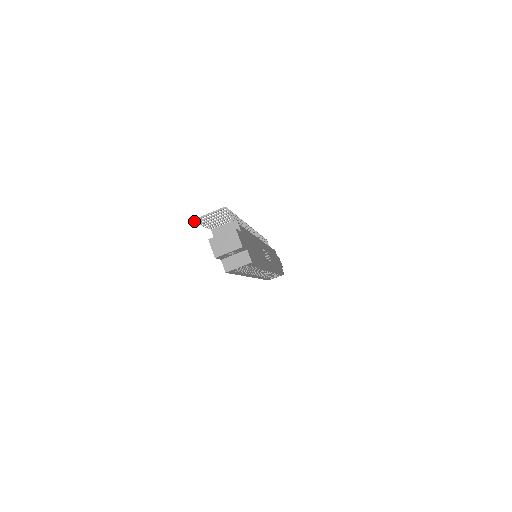
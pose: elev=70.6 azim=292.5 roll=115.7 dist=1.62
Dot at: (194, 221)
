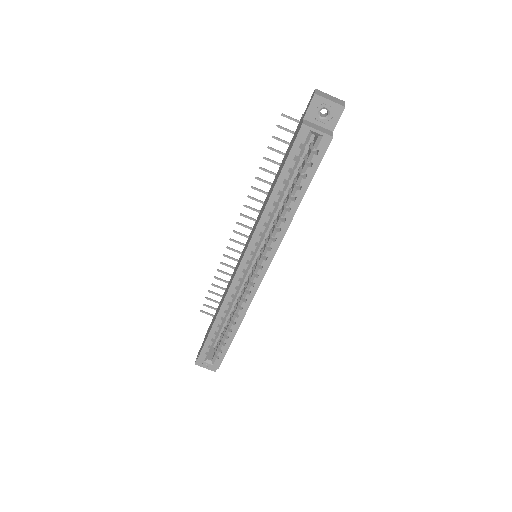
Dot at: (282, 115)
